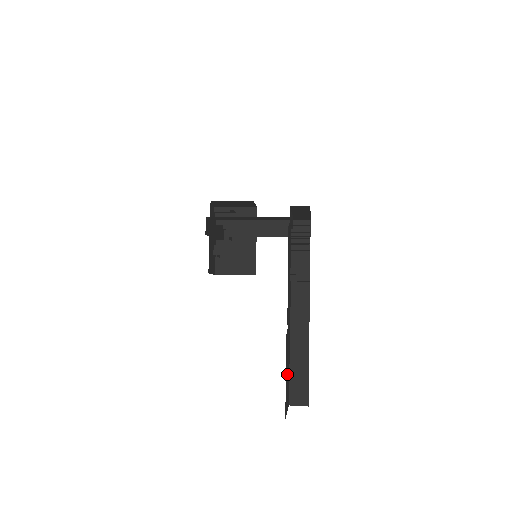
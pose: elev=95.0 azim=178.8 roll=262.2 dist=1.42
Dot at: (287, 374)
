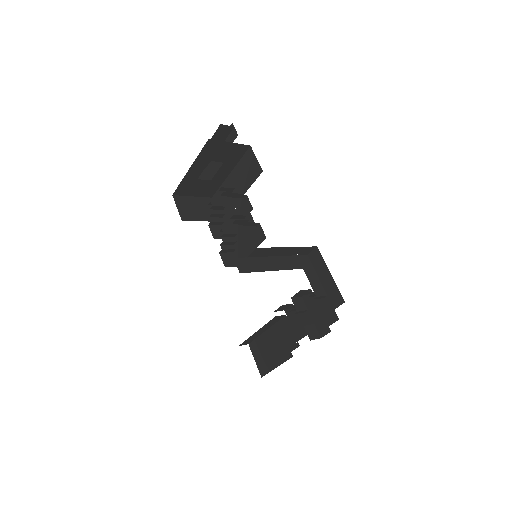
Dot at: occluded
